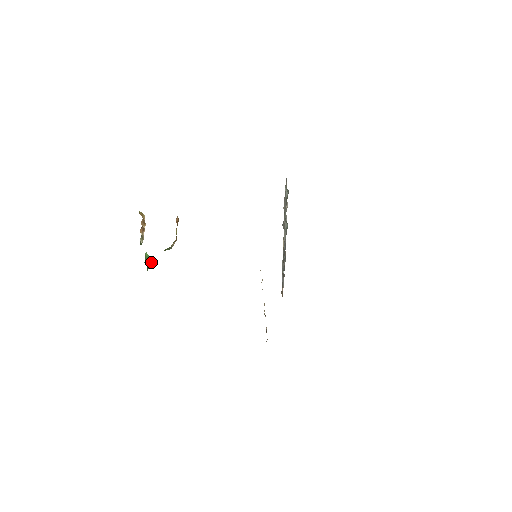
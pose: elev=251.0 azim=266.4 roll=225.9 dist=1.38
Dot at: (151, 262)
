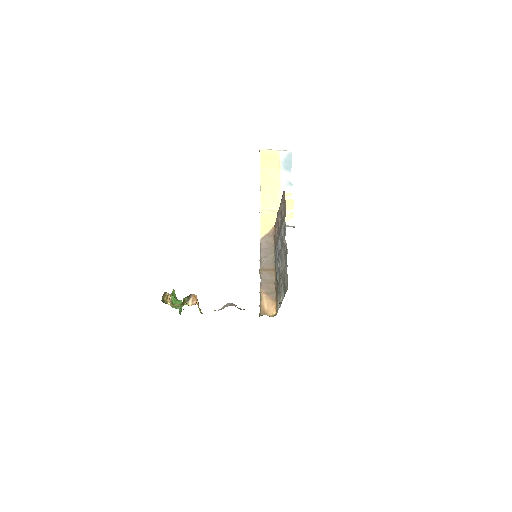
Dot at: occluded
